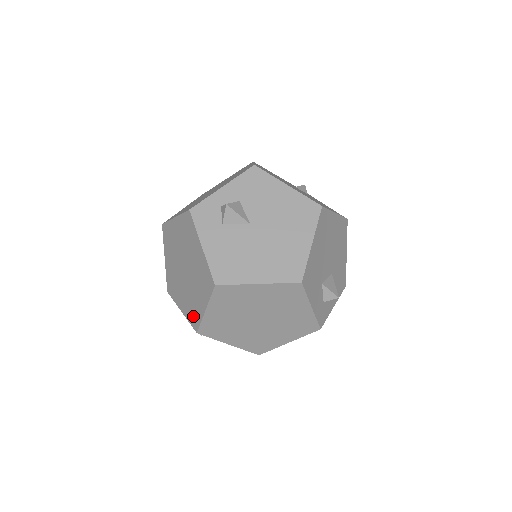
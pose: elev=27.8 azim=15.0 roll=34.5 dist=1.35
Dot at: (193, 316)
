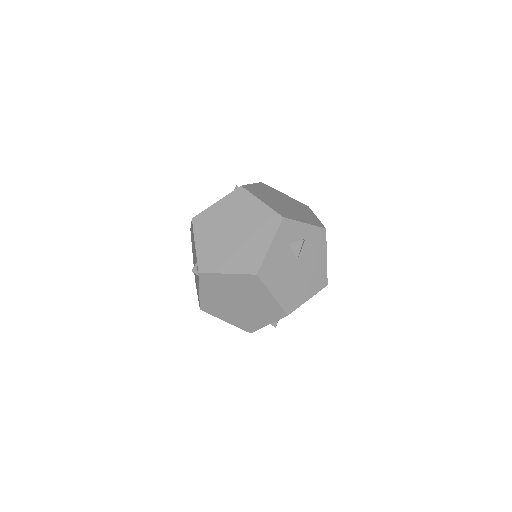
Dot at: (208, 262)
